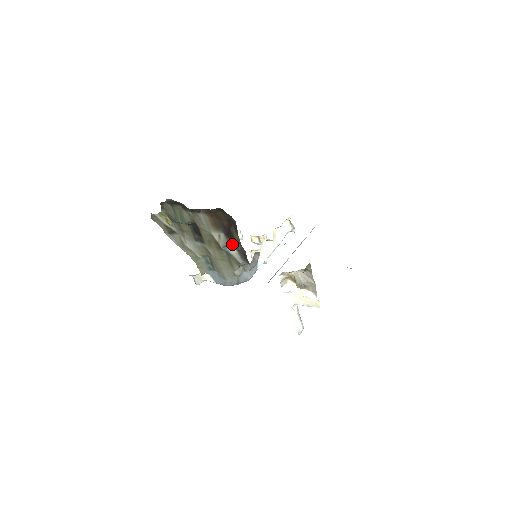
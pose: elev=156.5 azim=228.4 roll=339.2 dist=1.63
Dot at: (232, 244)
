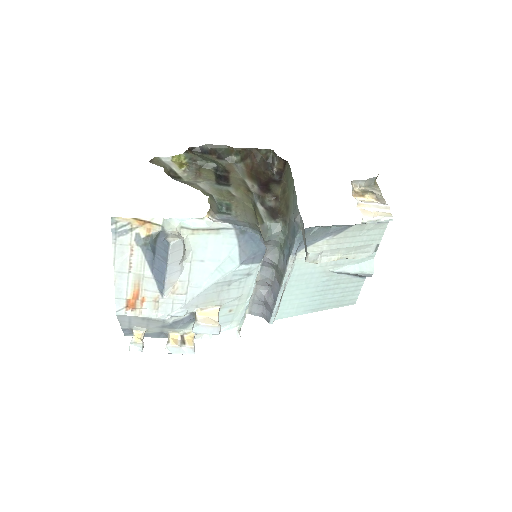
Dot at: (263, 199)
